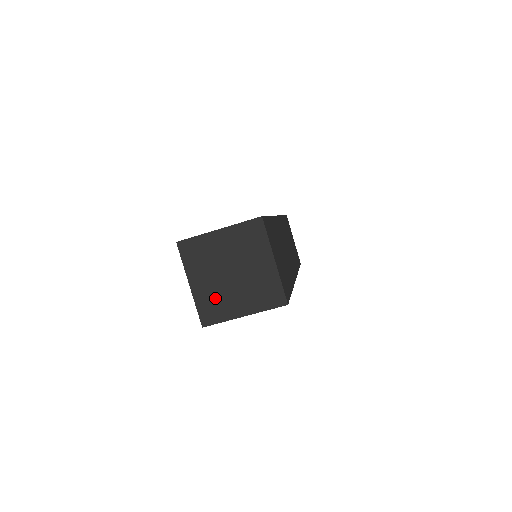
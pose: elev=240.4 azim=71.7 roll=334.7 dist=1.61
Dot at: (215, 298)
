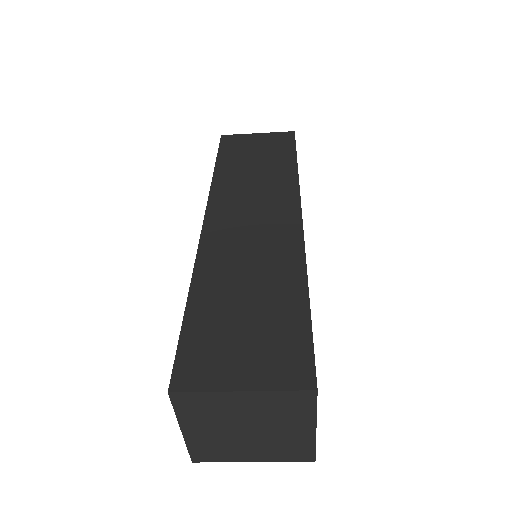
Dot at: (217, 445)
